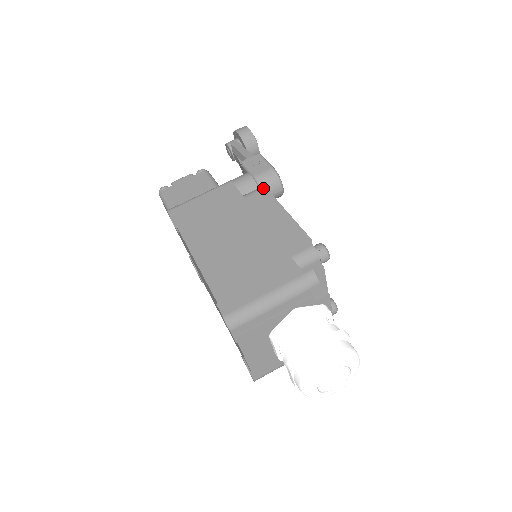
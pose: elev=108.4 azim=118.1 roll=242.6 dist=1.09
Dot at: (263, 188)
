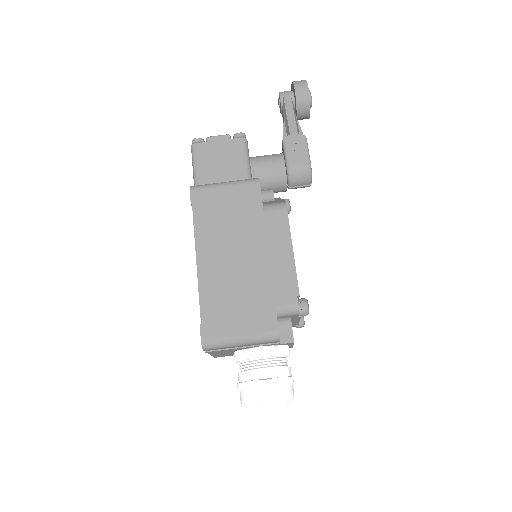
Dot at: (284, 208)
